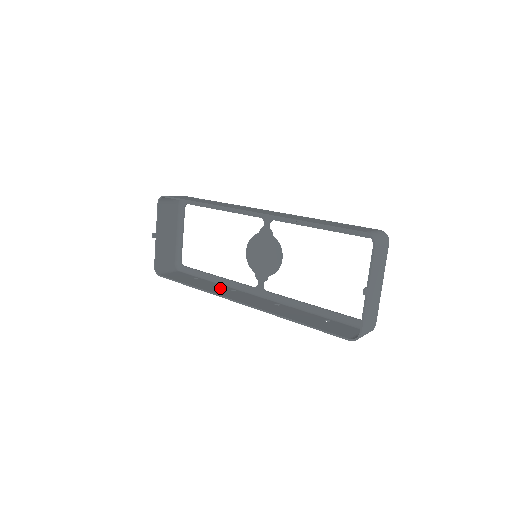
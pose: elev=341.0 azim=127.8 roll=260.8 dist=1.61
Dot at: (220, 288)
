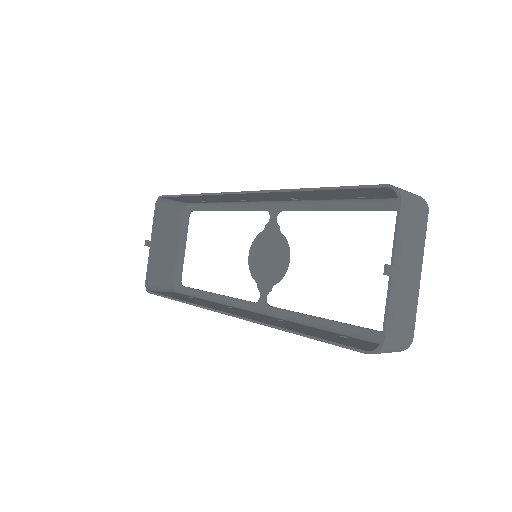
Dot at: (214, 304)
